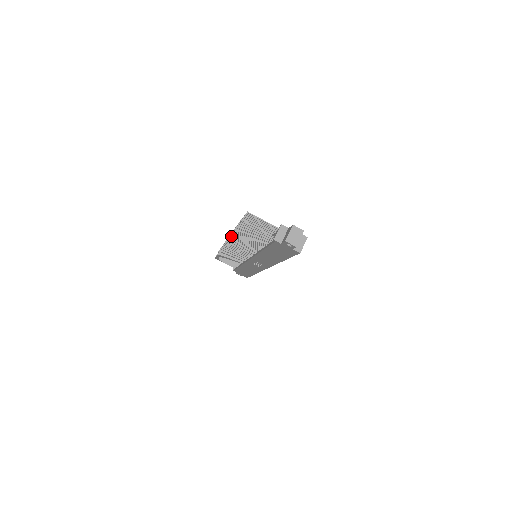
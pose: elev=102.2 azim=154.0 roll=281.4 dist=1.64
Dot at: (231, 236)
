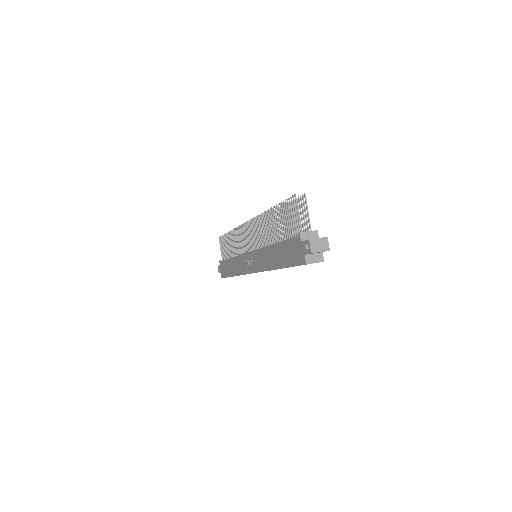
Dot at: occluded
